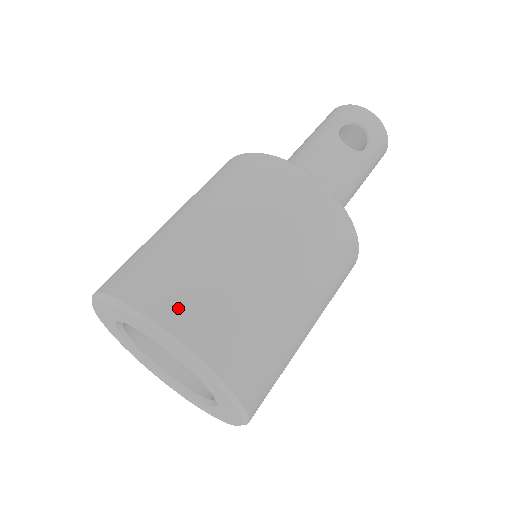
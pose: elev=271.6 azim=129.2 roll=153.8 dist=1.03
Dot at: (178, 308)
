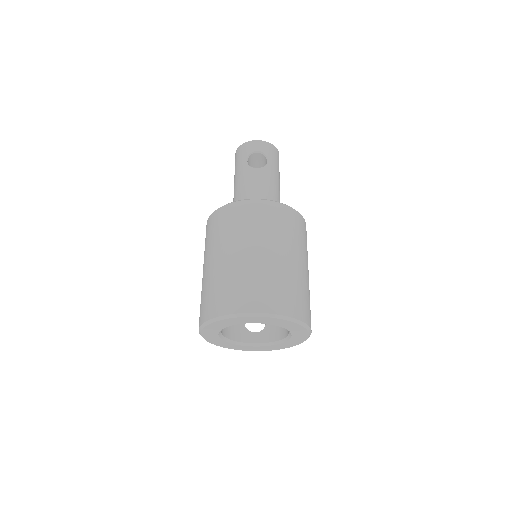
Dot at: (243, 301)
